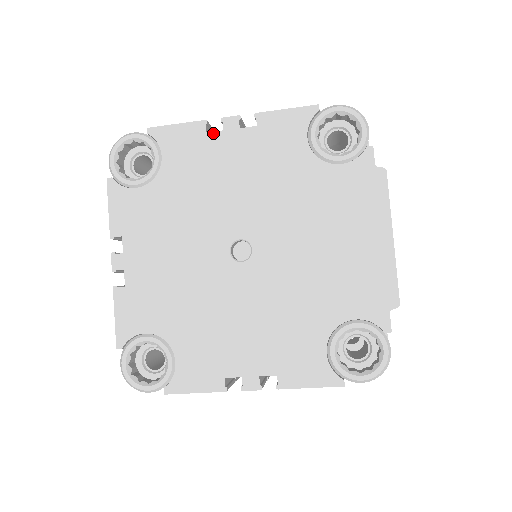
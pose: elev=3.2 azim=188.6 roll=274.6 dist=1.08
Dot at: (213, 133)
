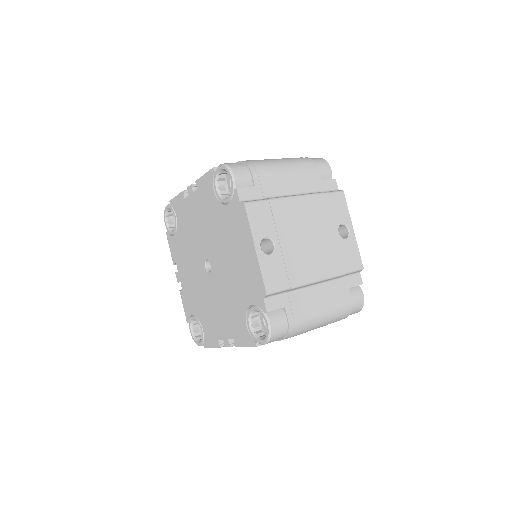
Dot at: (186, 198)
